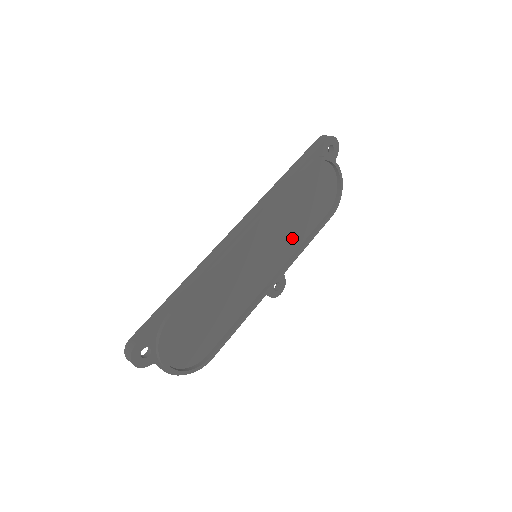
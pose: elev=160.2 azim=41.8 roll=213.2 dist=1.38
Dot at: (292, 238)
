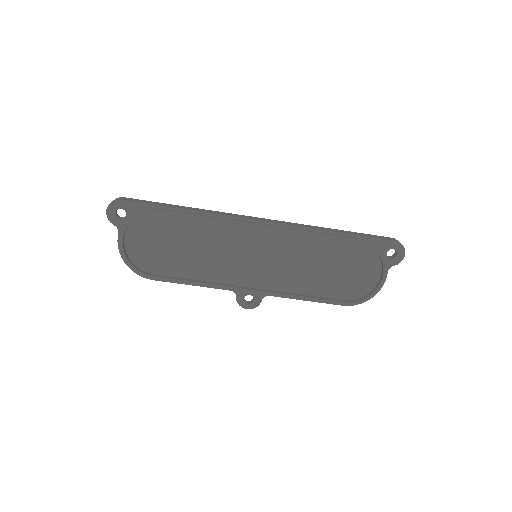
Dot at: (296, 279)
